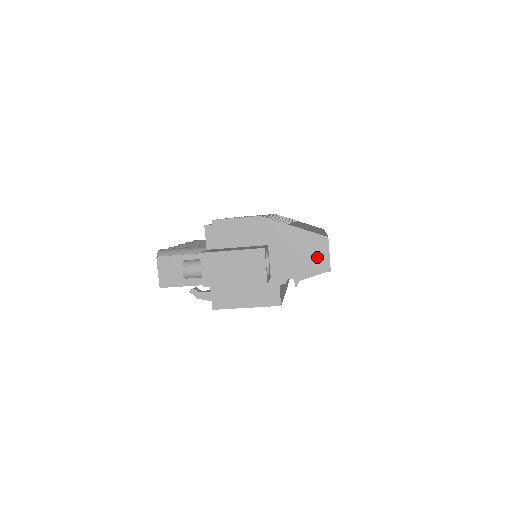
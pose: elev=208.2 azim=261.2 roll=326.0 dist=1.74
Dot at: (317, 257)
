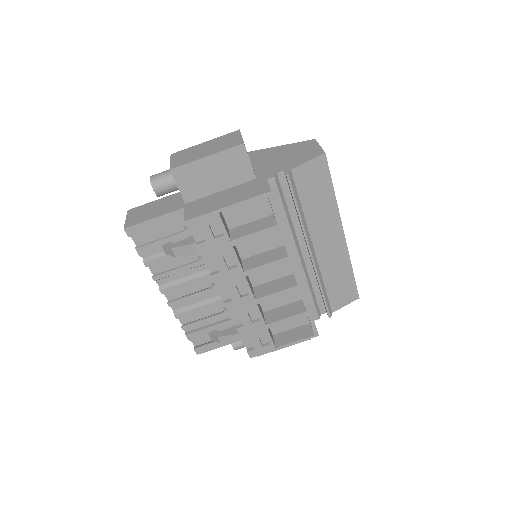
Dot at: (307, 151)
